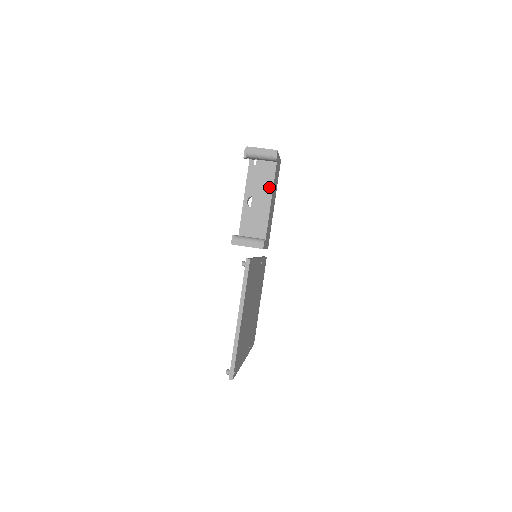
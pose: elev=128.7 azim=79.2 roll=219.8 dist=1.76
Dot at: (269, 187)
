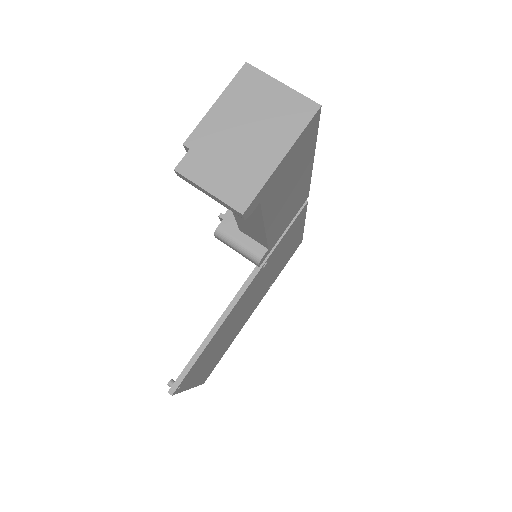
Dot at: (255, 217)
